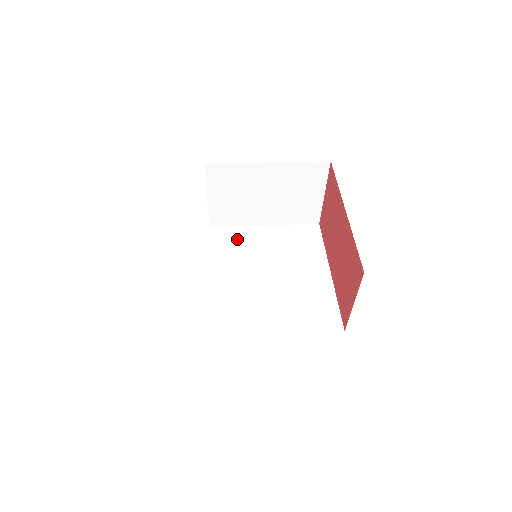
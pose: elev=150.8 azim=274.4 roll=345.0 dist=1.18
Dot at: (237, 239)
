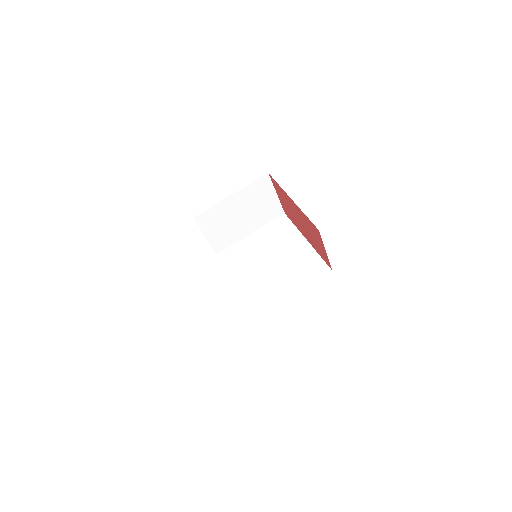
Dot at: (238, 252)
